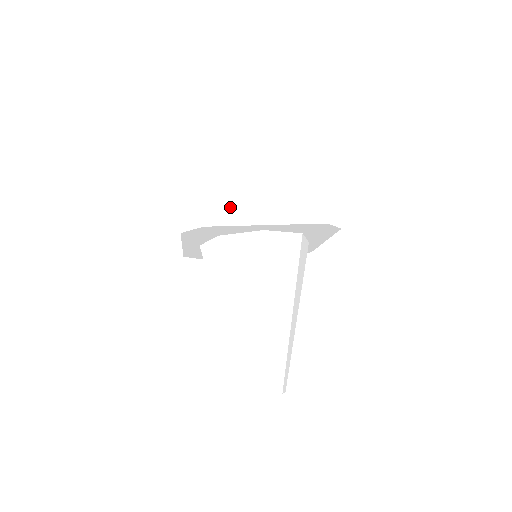
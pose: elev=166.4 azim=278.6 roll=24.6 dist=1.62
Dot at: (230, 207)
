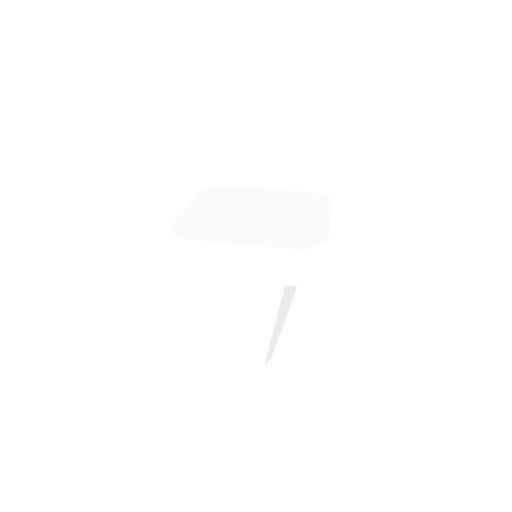
Dot at: (208, 261)
